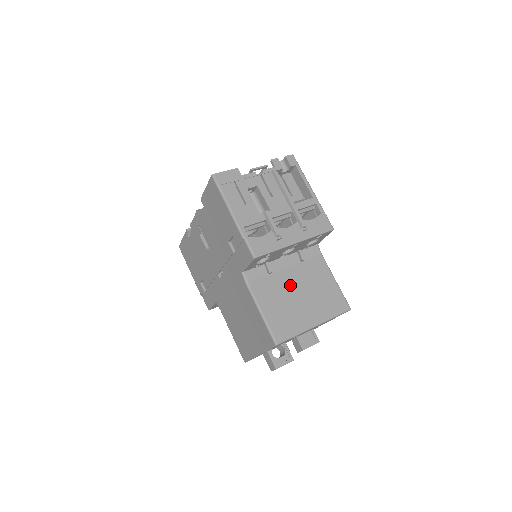
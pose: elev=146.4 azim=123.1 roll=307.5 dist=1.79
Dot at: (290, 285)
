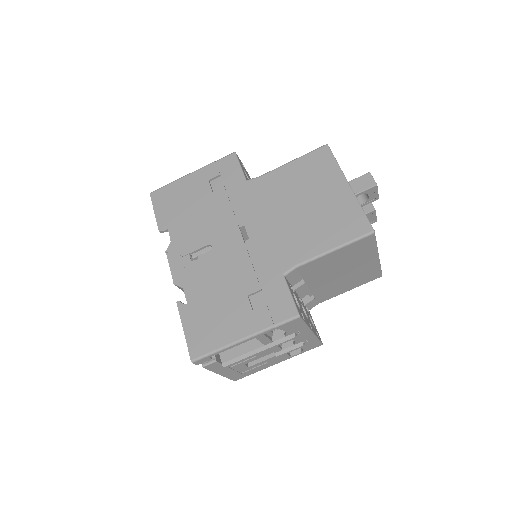
Dot at: occluded
